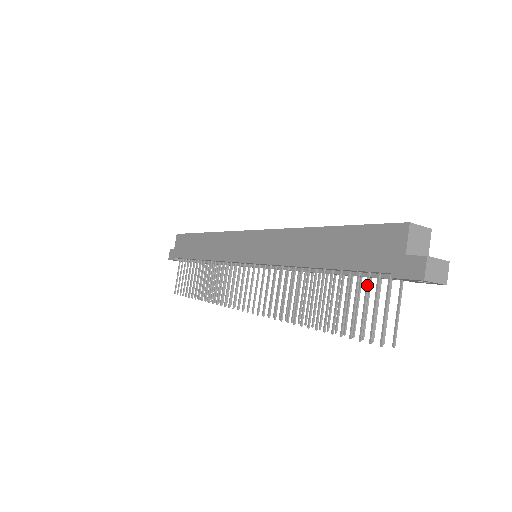
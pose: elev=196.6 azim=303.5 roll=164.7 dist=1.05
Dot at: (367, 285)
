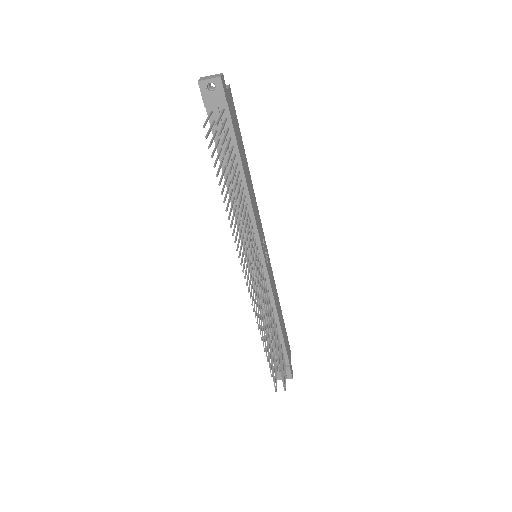
Dot at: (214, 133)
